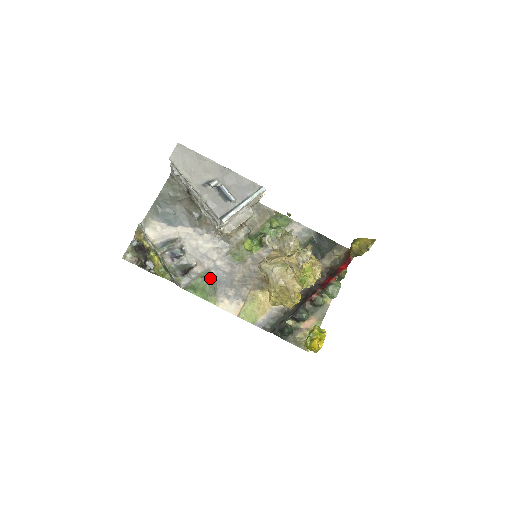
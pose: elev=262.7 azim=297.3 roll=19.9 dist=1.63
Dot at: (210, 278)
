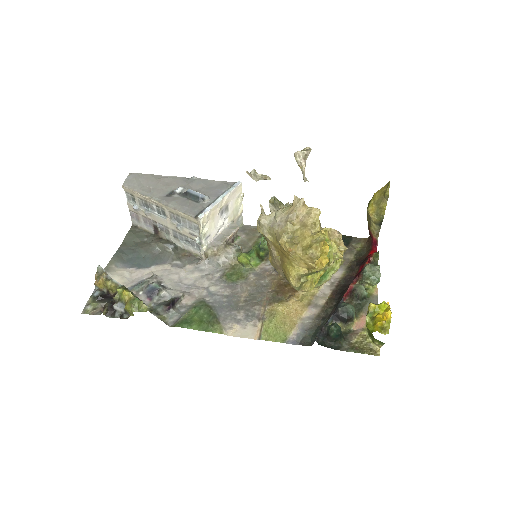
Dot at: (206, 306)
